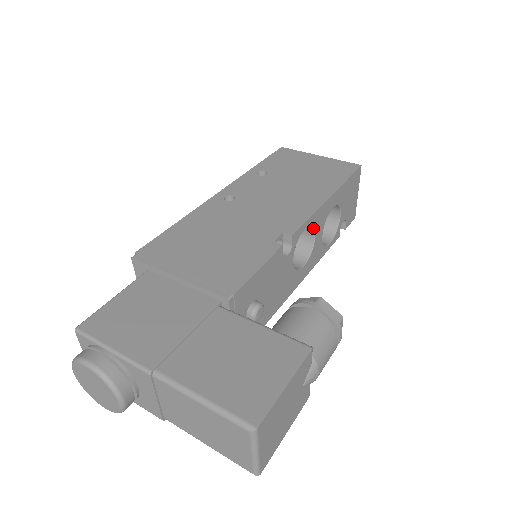
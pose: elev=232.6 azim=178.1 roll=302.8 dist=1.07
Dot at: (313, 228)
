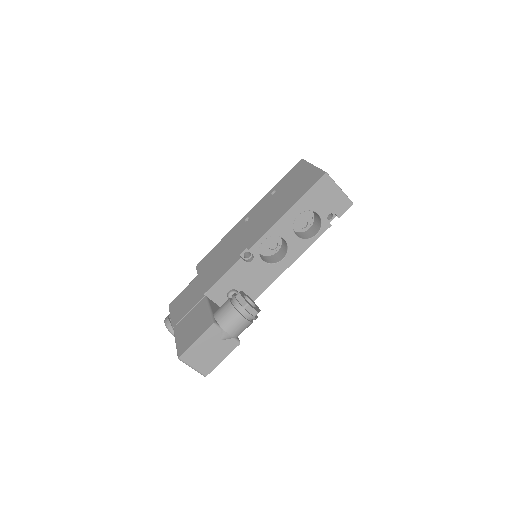
Dot at: occluded
